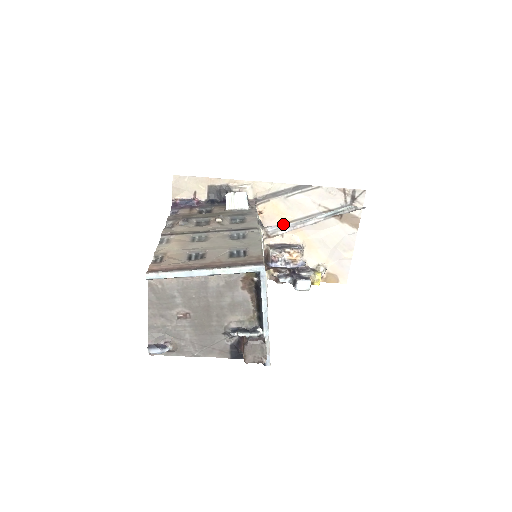
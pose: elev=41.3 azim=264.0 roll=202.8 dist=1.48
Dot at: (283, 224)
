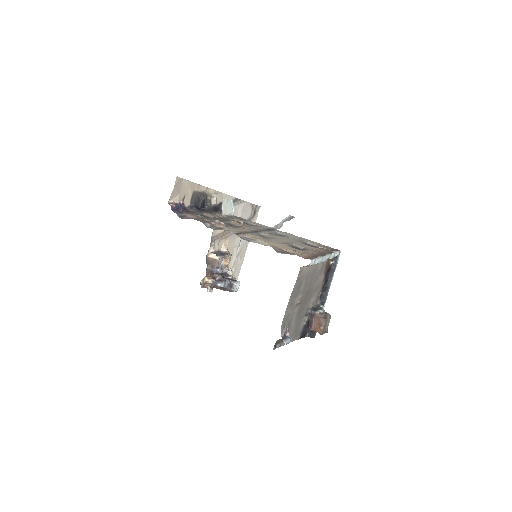
Dot at: (222, 233)
